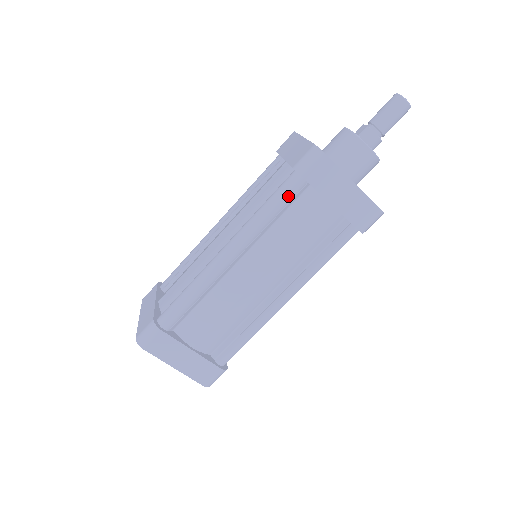
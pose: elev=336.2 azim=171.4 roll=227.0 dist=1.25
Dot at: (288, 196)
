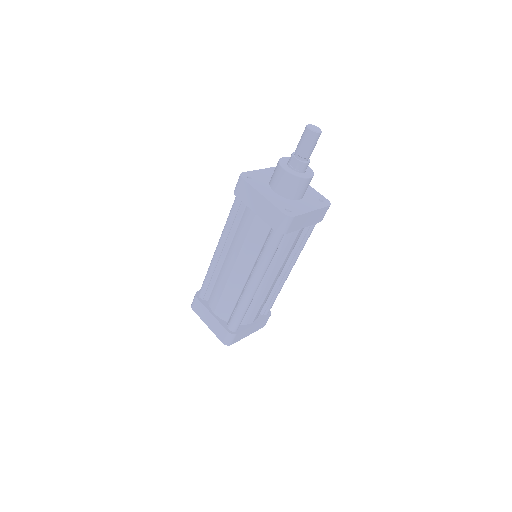
Dot at: occluded
